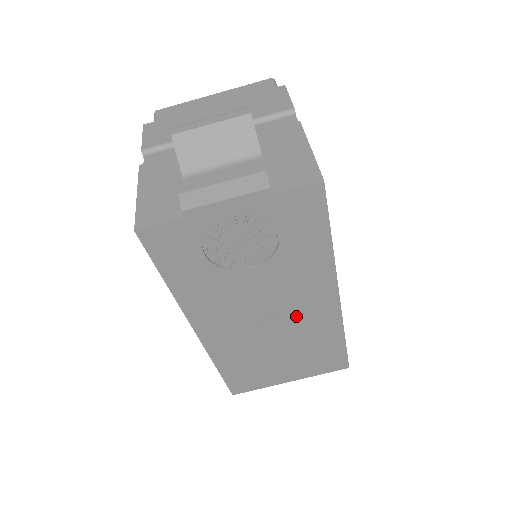
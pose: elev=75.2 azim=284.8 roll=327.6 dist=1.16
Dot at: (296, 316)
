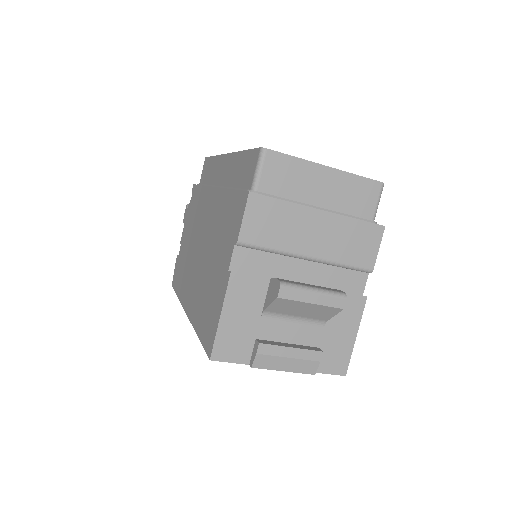
Dot at: occluded
